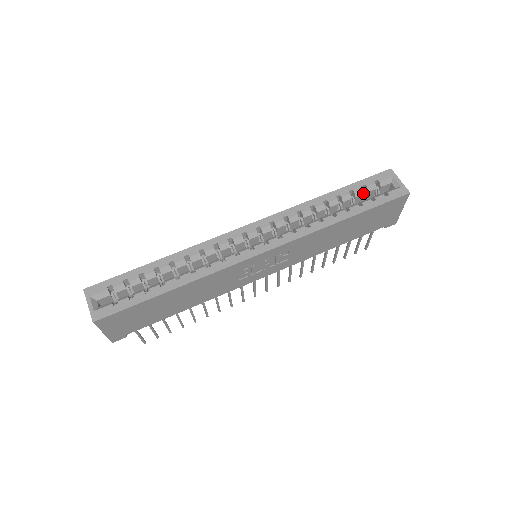
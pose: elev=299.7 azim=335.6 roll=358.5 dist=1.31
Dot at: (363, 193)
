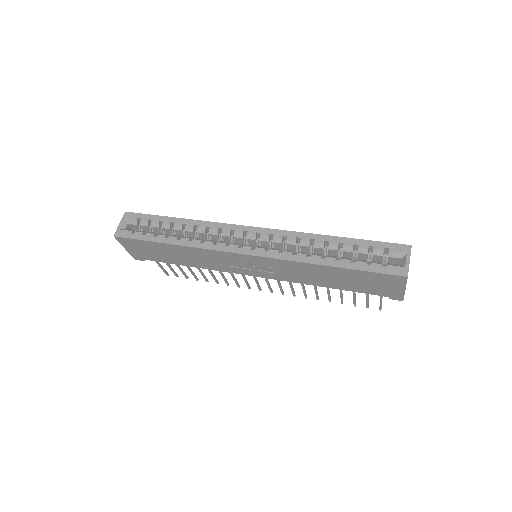
Dot at: (367, 253)
